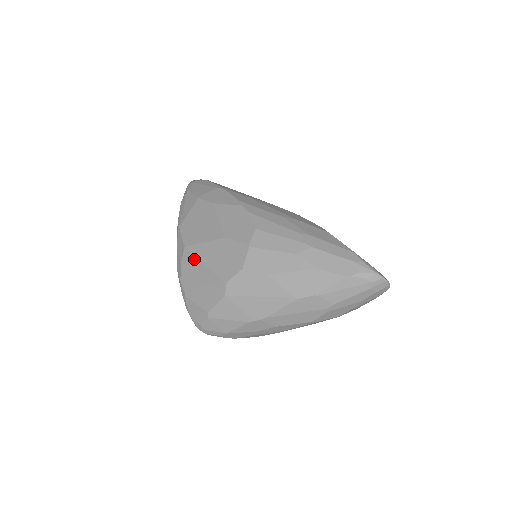
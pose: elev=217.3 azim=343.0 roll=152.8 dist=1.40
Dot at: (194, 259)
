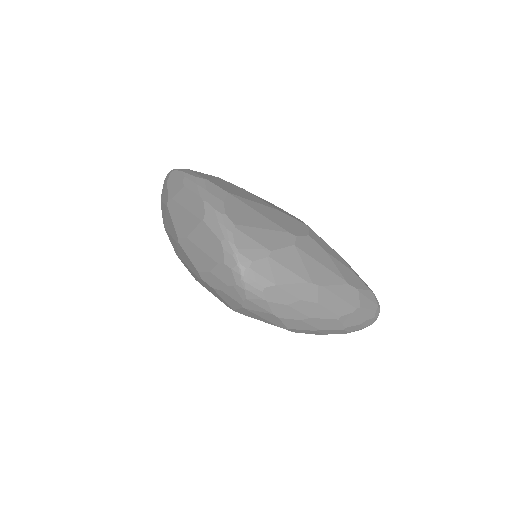
Dot at: (246, 206)
